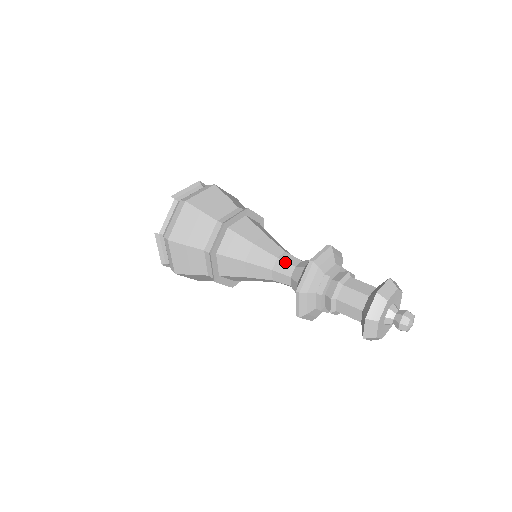
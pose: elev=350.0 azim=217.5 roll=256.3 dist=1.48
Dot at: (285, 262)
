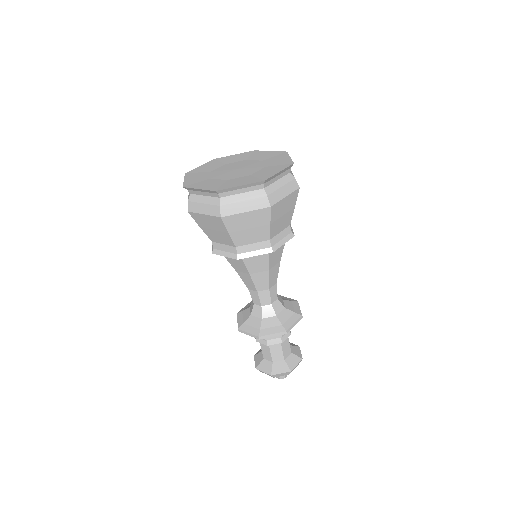
Dot at: (259, 298)
